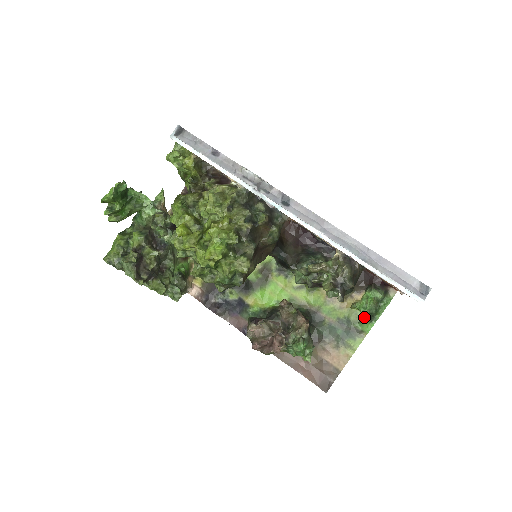
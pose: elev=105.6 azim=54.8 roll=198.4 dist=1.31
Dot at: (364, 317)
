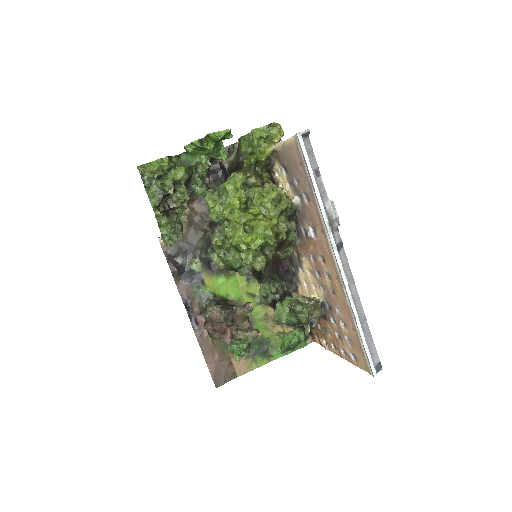
Dot at: (282, 347)
